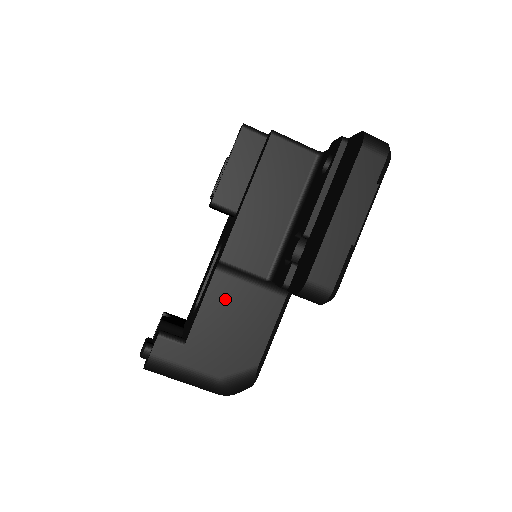
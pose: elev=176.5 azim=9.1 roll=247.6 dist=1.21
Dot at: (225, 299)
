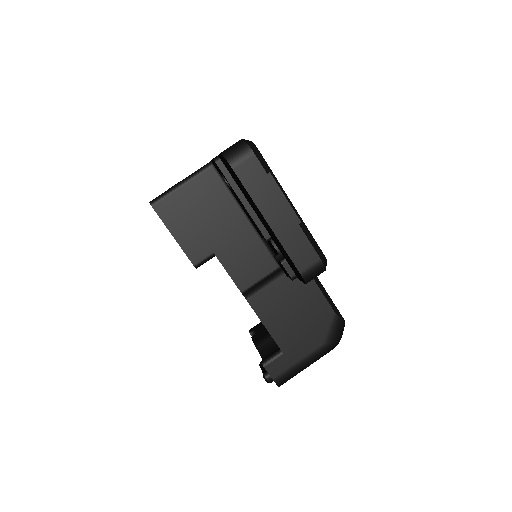
Dot at: (271, 306)
